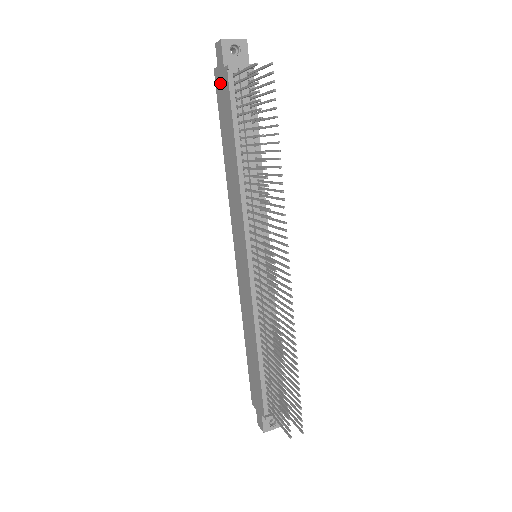
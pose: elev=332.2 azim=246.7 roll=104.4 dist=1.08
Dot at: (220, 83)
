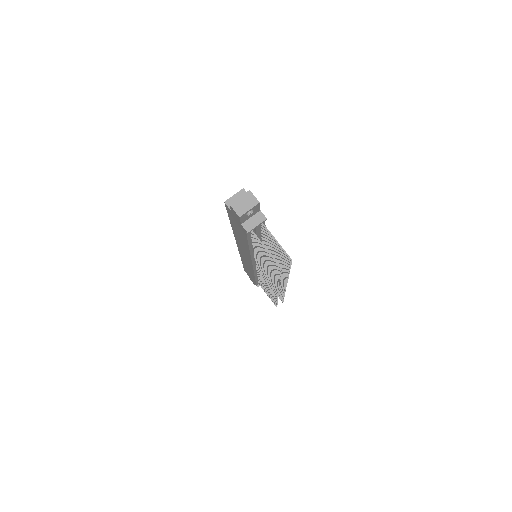
Dot at: (233, 217)
